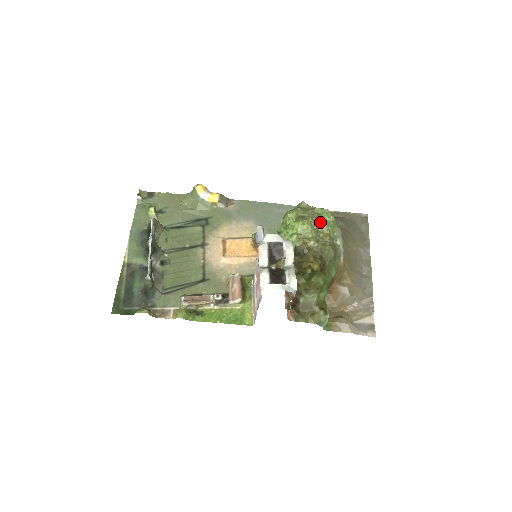
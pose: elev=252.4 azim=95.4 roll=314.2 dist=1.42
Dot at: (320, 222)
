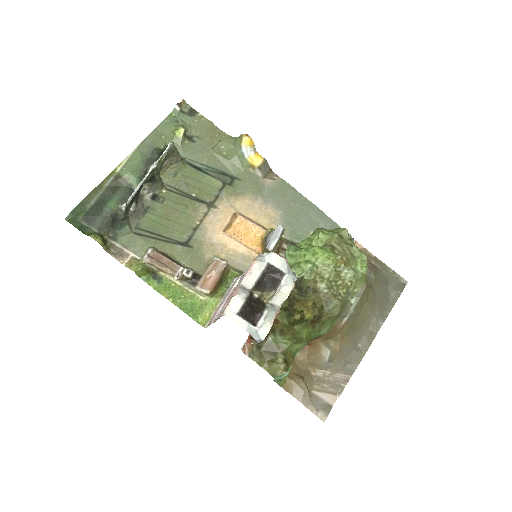
Dot at: (348, 266)
